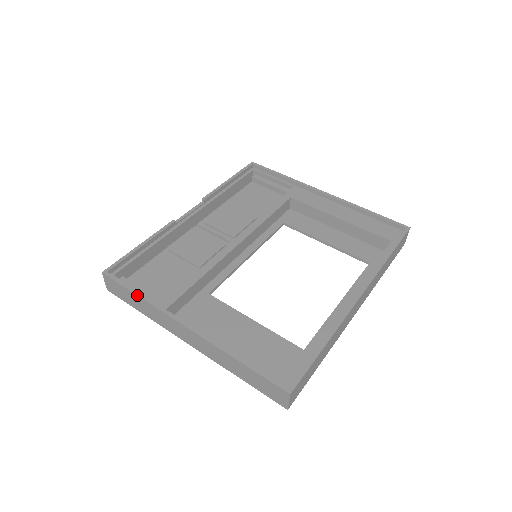
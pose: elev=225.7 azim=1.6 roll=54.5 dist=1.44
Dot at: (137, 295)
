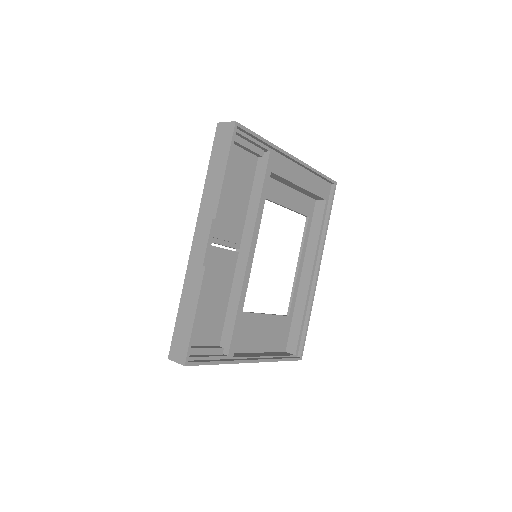
Dot at: occluded
